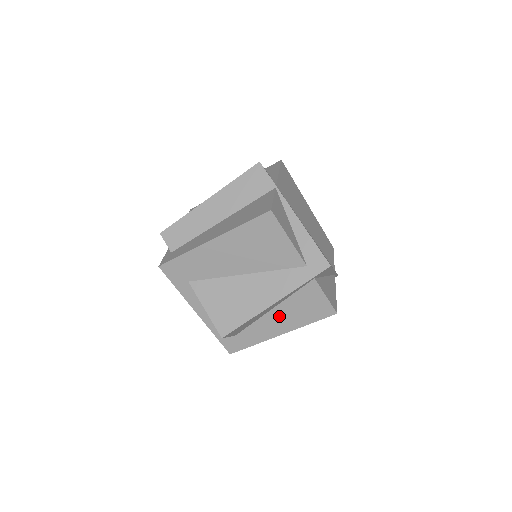
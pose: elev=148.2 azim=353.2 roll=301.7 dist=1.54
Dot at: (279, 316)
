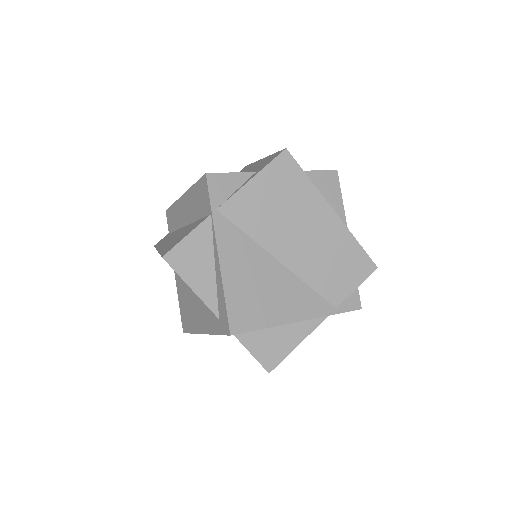
Dot at: occluded
